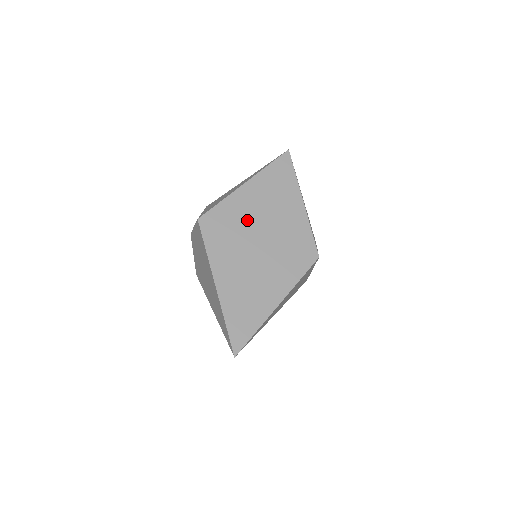
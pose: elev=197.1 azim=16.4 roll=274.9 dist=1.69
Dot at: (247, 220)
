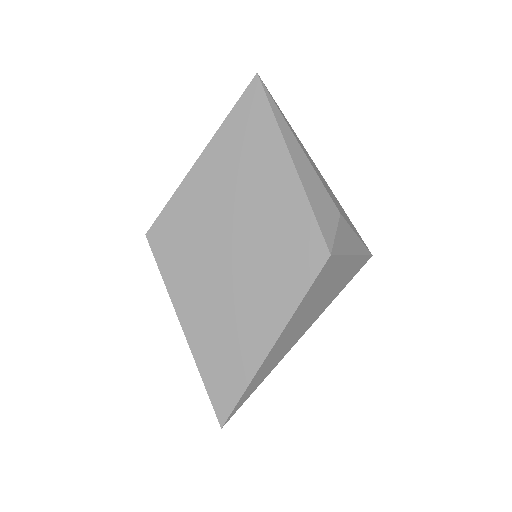
Dot at: (209, 219)
